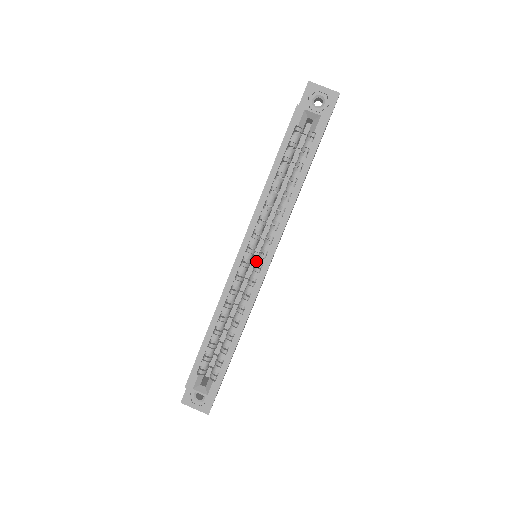
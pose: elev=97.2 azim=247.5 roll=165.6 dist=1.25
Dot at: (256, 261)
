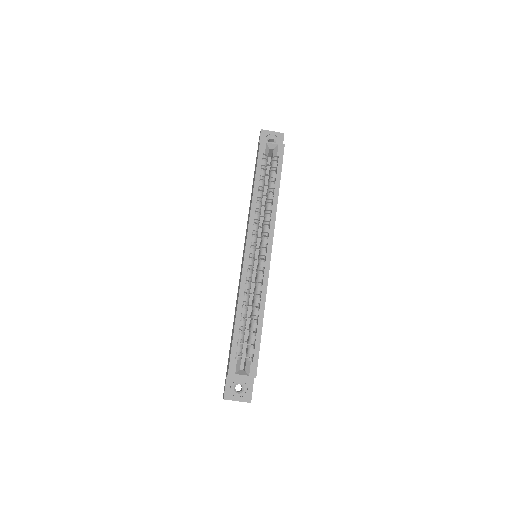
Dot at: (259, 255)
